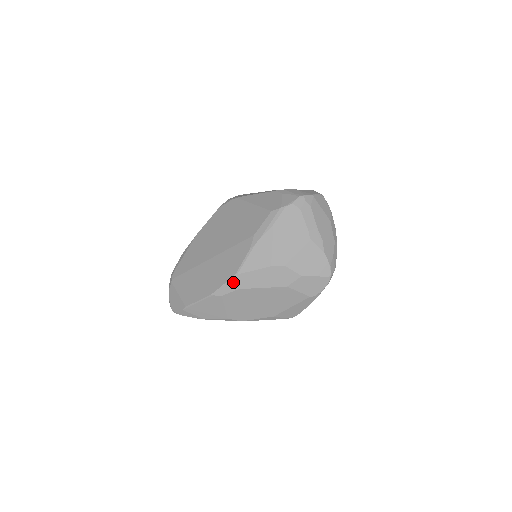
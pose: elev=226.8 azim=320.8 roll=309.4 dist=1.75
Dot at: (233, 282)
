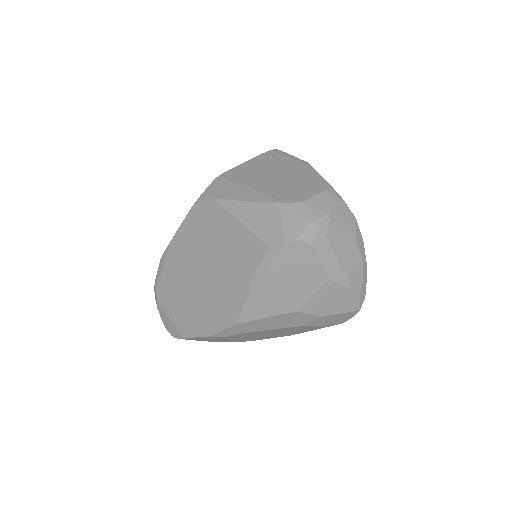
Dot at: (234, 329)
